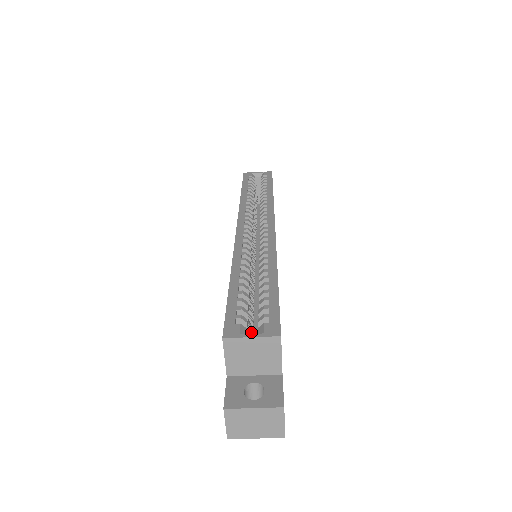
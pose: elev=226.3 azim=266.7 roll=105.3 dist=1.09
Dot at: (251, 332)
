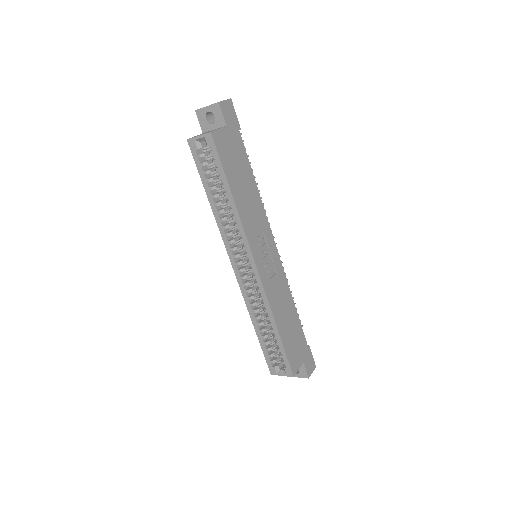
Dot at: occluded
